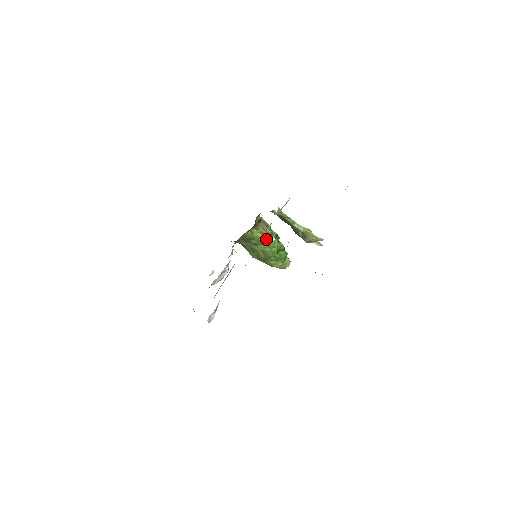
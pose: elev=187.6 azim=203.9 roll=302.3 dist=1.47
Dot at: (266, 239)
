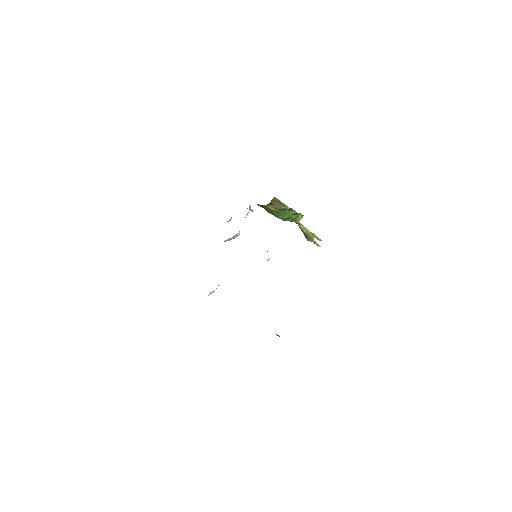
Dot at: (279, 211)
